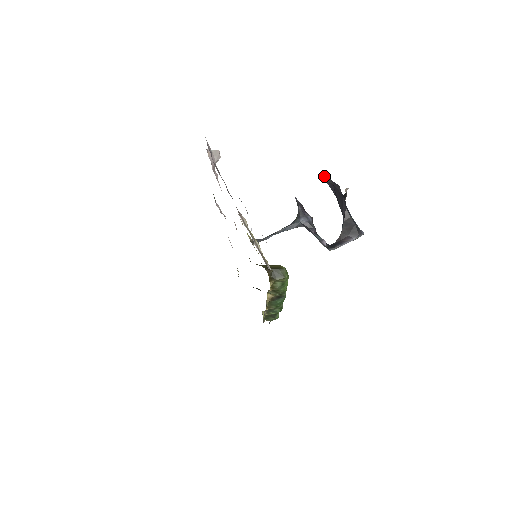
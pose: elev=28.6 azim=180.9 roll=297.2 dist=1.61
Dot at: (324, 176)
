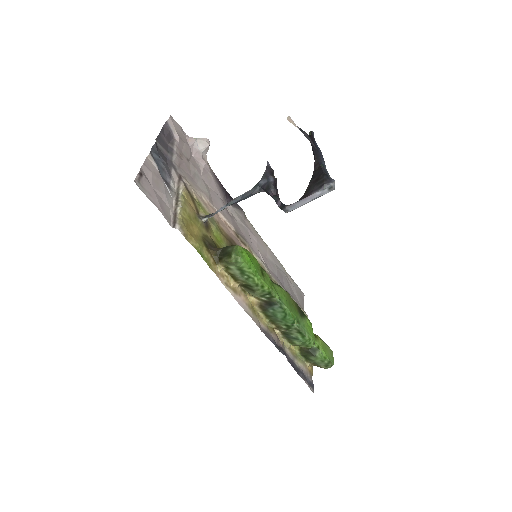
Dot at: (309, 132)
